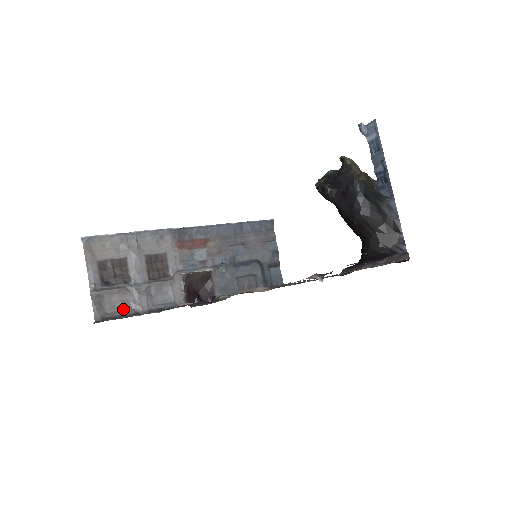
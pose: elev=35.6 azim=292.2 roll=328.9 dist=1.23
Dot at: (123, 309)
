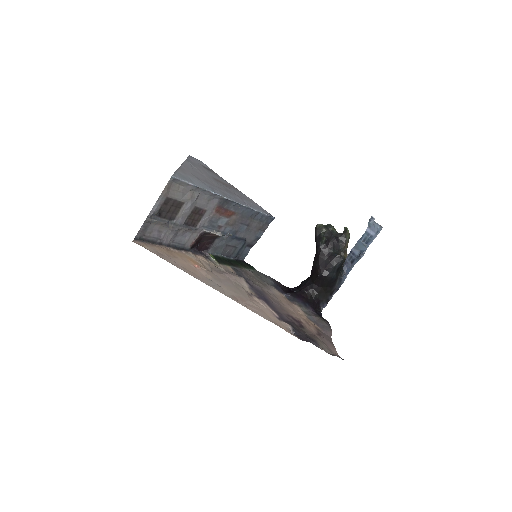
Dot at: (155, 236)
